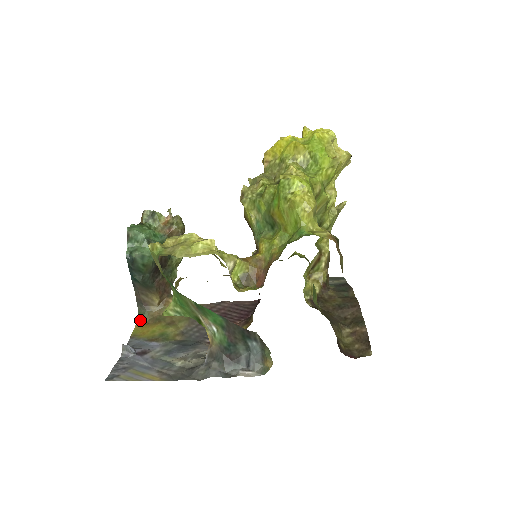
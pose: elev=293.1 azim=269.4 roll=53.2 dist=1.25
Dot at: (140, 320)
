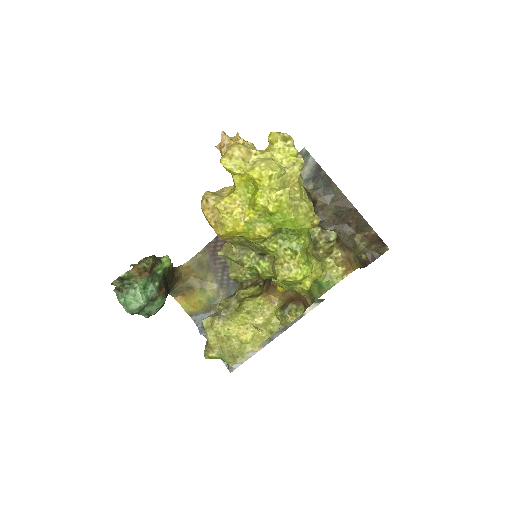
Dot at: (176, 296)
